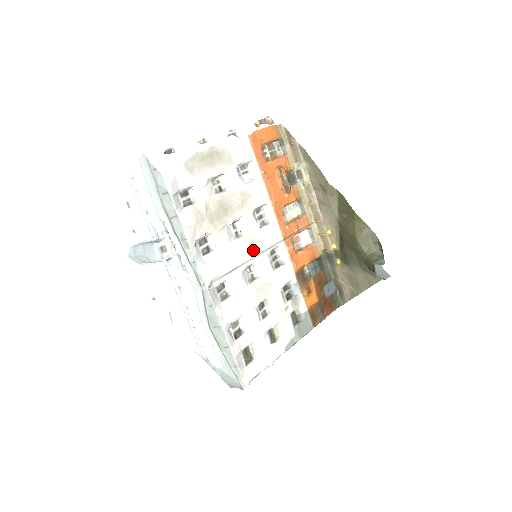
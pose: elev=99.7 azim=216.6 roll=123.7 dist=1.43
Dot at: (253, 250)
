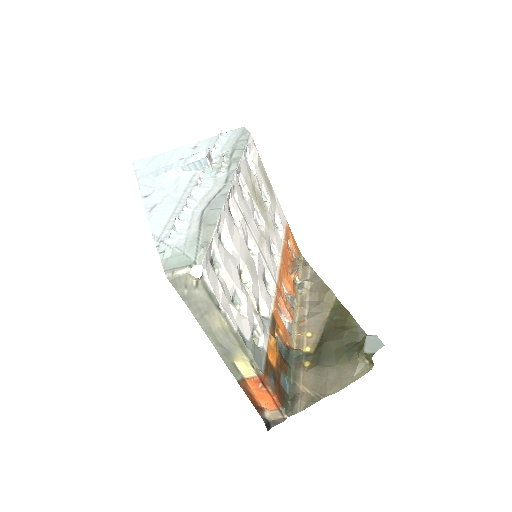
Dot at: (261, 244)
